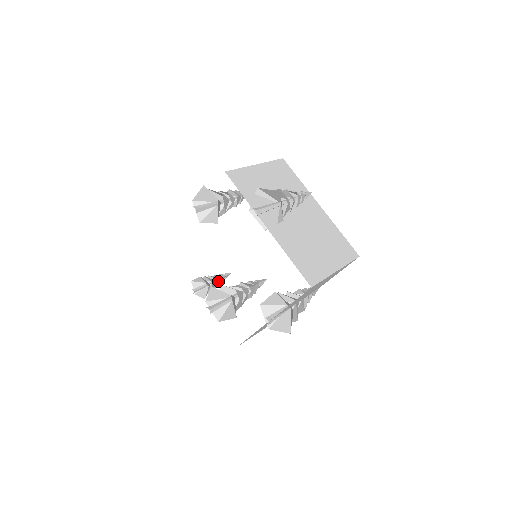
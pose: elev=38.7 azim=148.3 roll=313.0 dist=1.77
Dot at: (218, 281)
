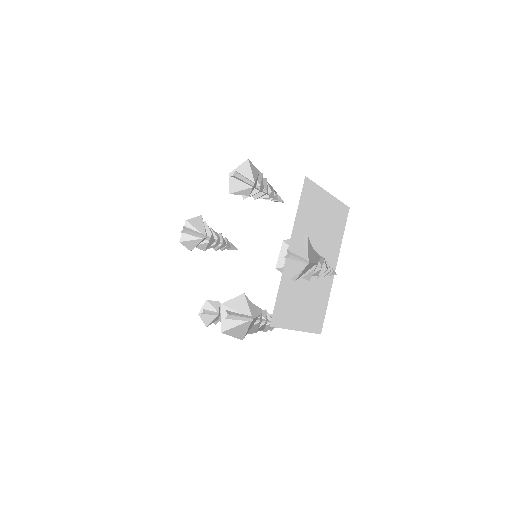
Dot at: occluded
